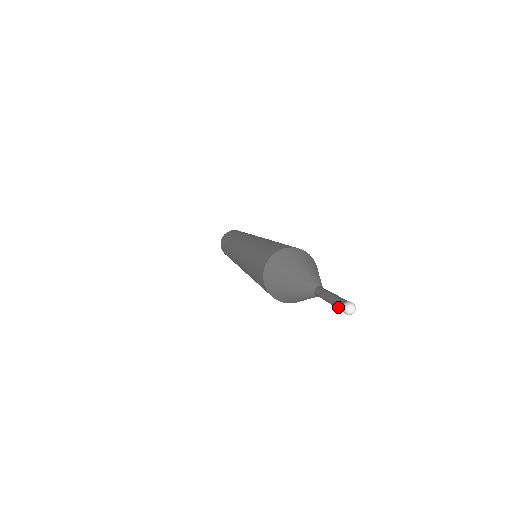
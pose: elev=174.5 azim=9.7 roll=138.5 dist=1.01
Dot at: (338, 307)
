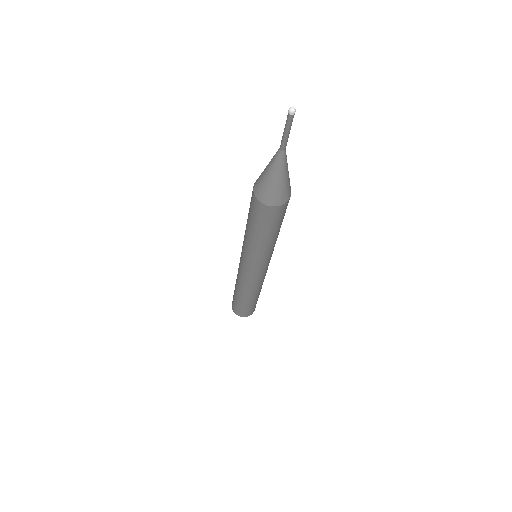
Dot at: (288, 119)
